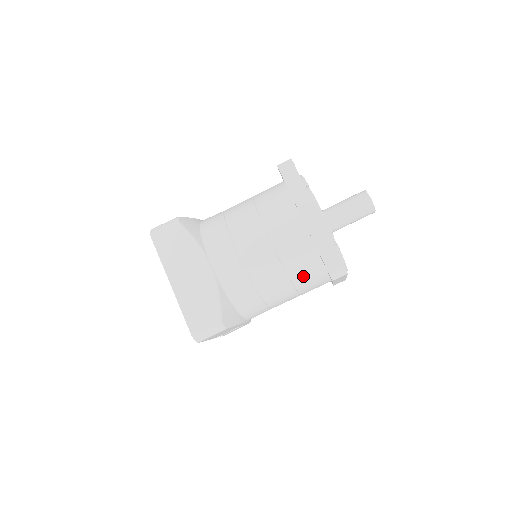
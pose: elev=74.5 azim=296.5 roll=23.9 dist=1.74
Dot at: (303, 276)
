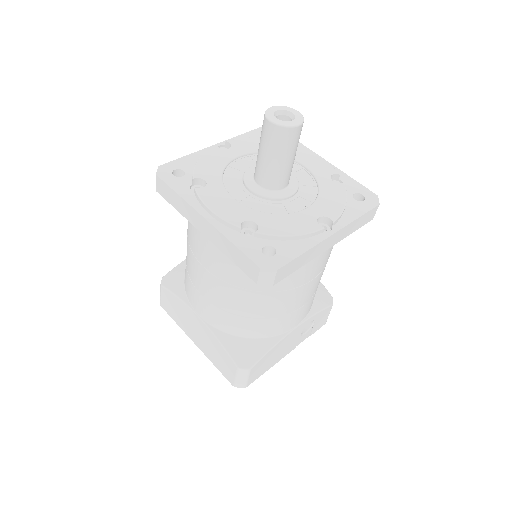
Dot at: occluded
